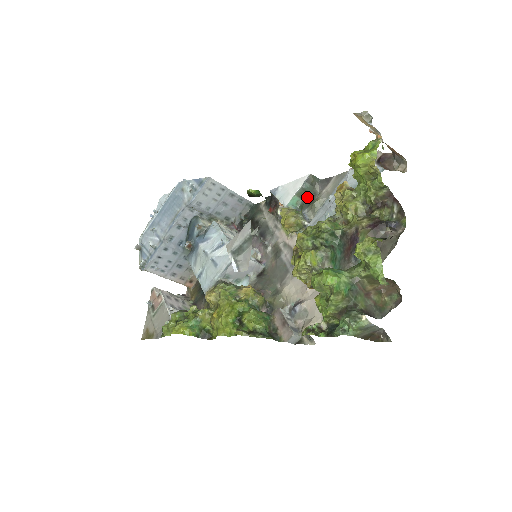
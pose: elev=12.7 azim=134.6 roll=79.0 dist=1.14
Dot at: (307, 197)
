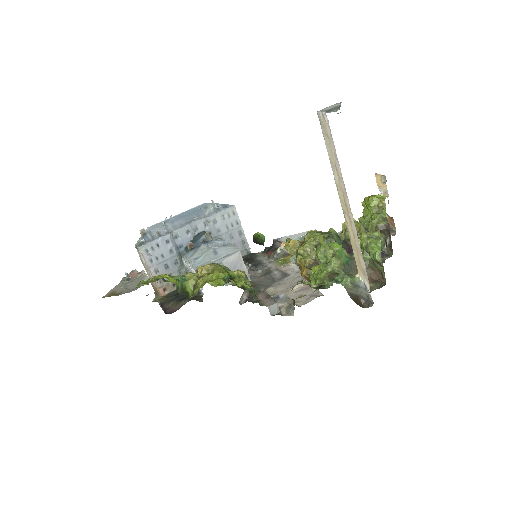
Dot at: occluded
